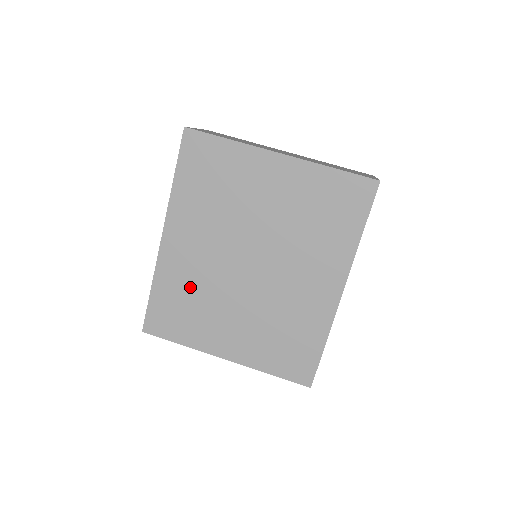
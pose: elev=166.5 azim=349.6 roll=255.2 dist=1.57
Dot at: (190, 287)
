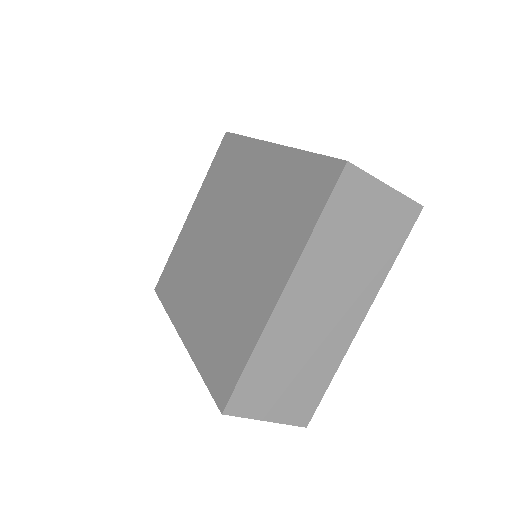
Dot at: (215, 320)
